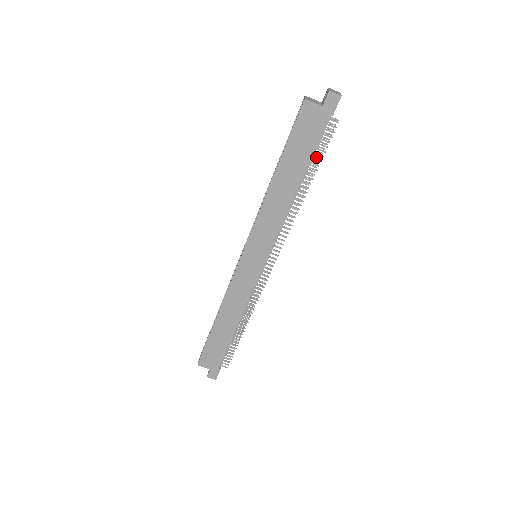
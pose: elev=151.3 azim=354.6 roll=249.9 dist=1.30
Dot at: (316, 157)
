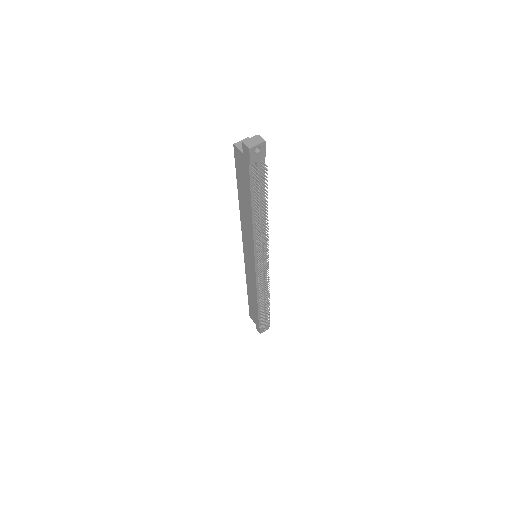
Dot at: (265, 193)
